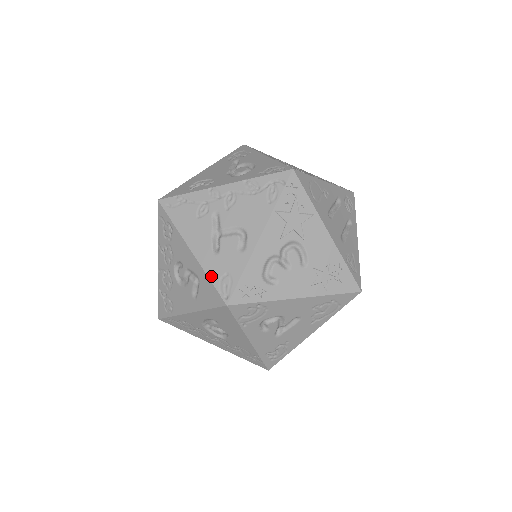
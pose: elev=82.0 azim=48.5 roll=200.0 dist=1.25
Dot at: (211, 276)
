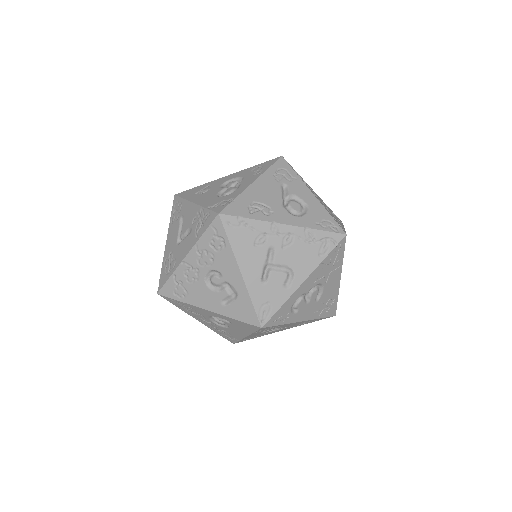
Dot at: (254, 301)
